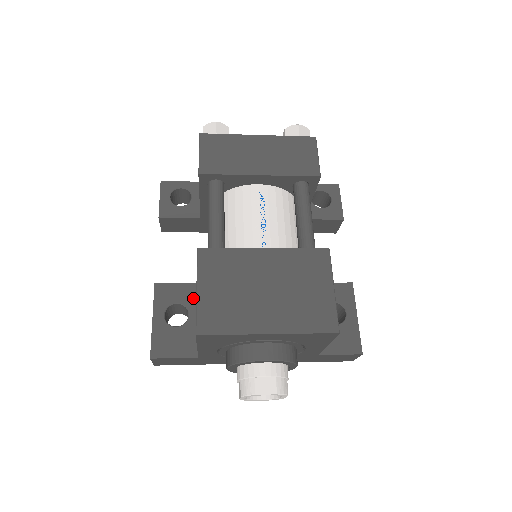
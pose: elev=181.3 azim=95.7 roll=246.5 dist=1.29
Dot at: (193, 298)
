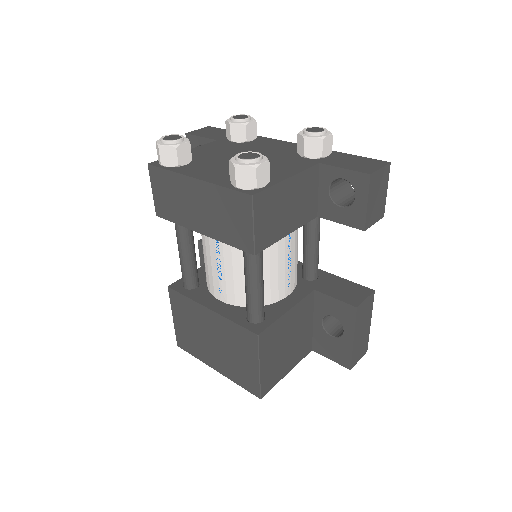
Dot at: occluded
